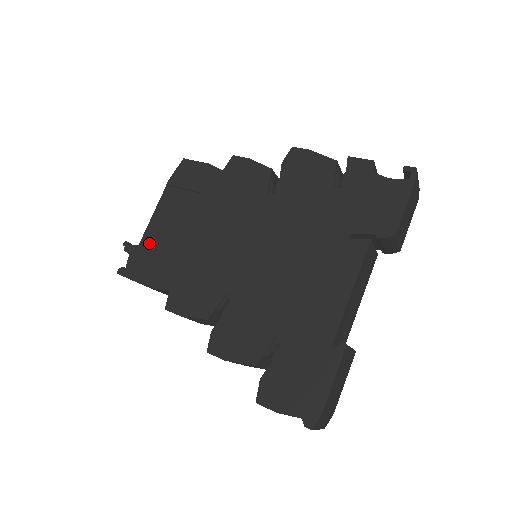
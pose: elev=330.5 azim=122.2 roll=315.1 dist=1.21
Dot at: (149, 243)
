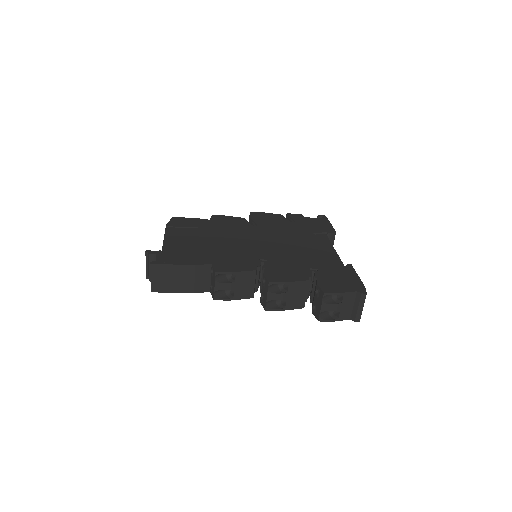
Dot at: (172, 249)
